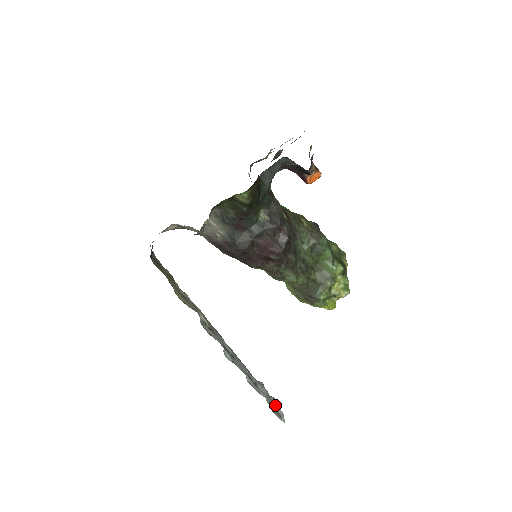
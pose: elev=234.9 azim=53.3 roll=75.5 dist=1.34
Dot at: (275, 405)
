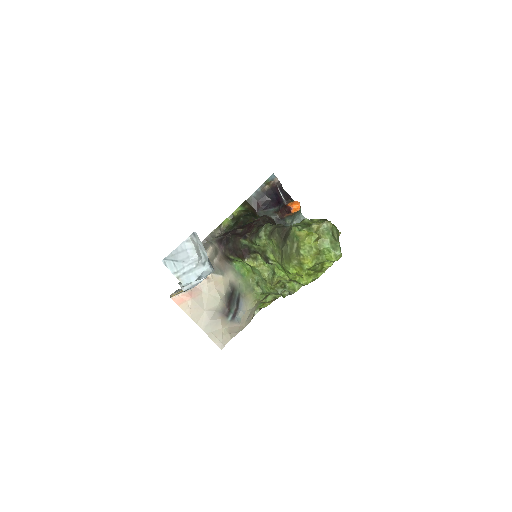
Dot at: occluded
